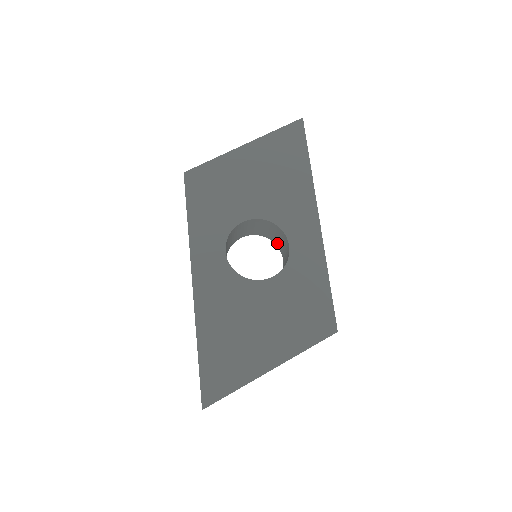
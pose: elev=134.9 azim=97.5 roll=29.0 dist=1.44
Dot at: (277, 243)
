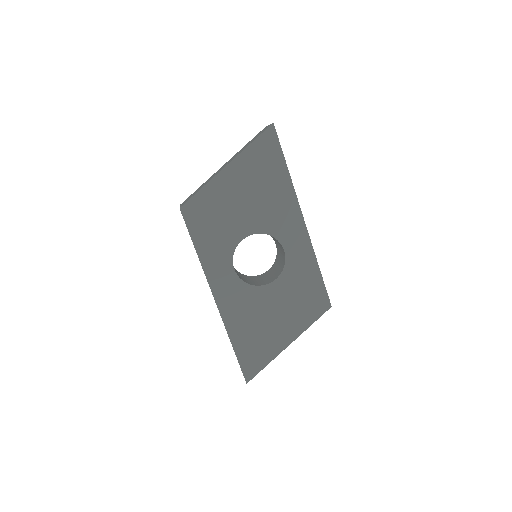
Dot at: occluded
